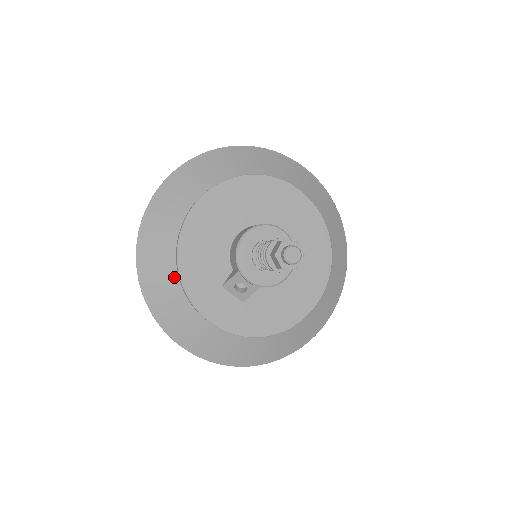
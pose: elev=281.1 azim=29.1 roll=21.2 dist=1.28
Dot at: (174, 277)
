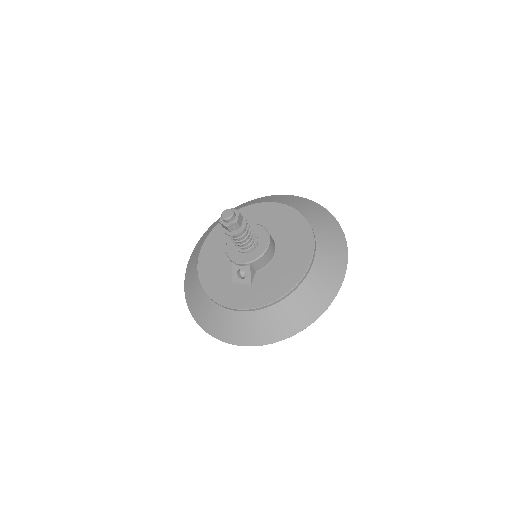
Dot at: (203, 294)
